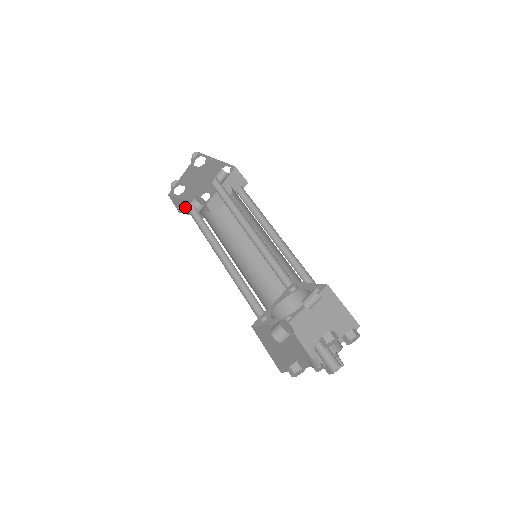
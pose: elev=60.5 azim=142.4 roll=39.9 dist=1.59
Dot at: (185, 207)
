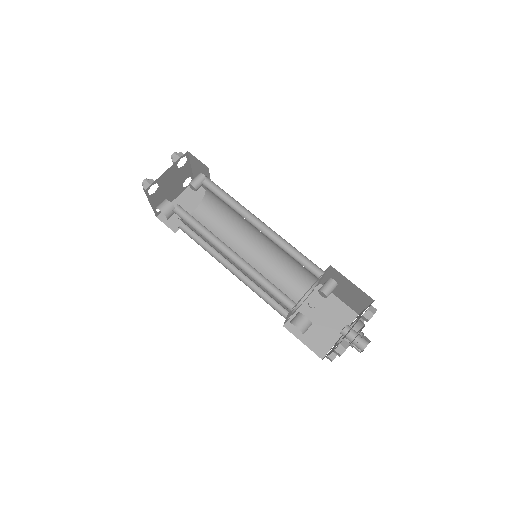
Dot at: occluded
